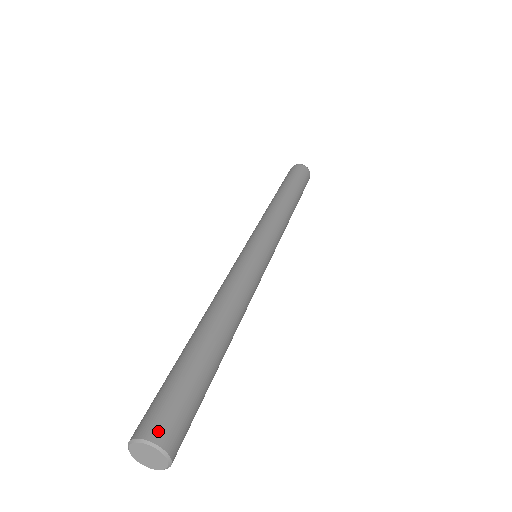
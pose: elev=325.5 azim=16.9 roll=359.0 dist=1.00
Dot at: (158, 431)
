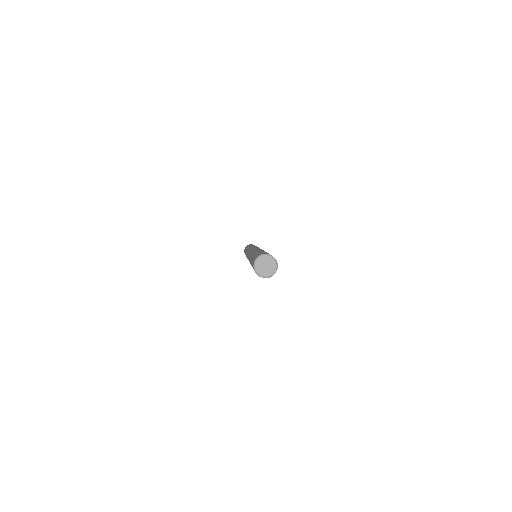
Dot at: (272, 256)
